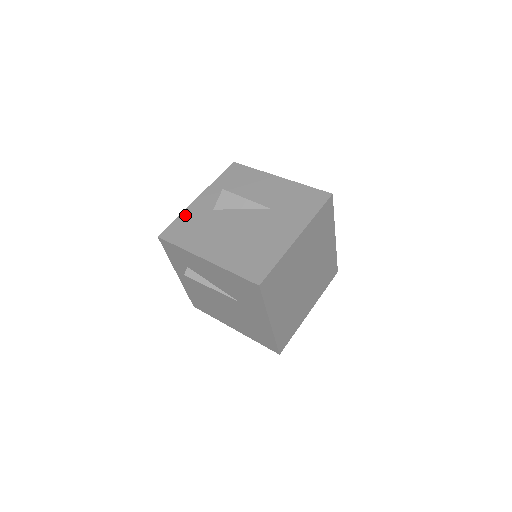
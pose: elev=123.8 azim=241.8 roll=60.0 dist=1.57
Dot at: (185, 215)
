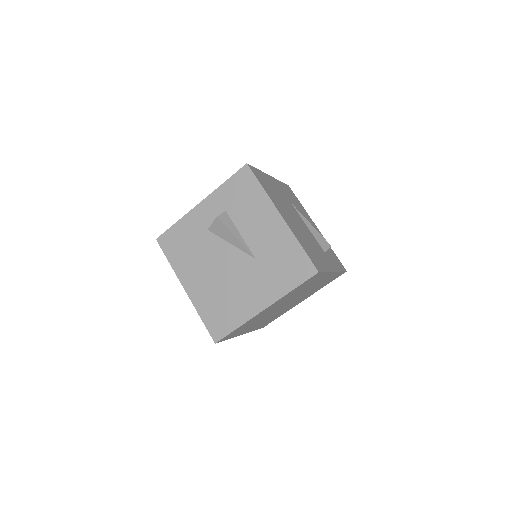
Dot at: (183, 223)
